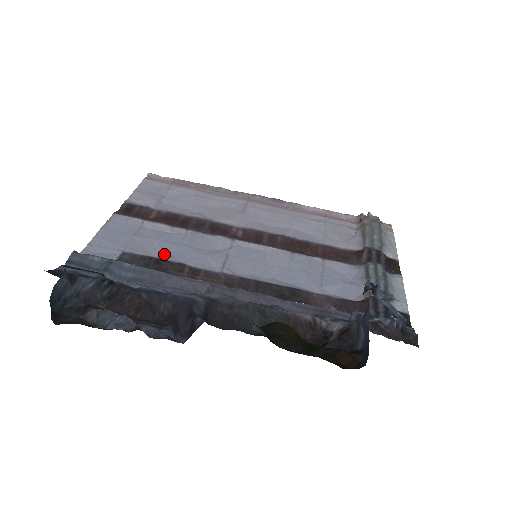
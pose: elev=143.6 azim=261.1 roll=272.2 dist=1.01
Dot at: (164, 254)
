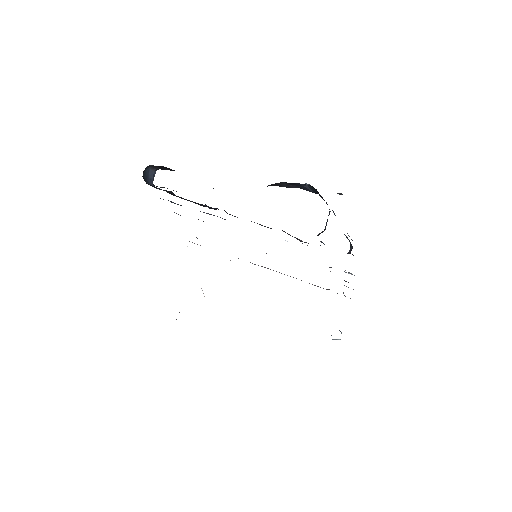
Dot at: occluded
